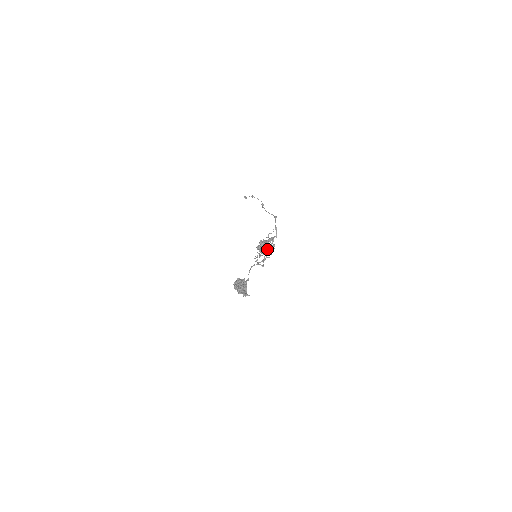
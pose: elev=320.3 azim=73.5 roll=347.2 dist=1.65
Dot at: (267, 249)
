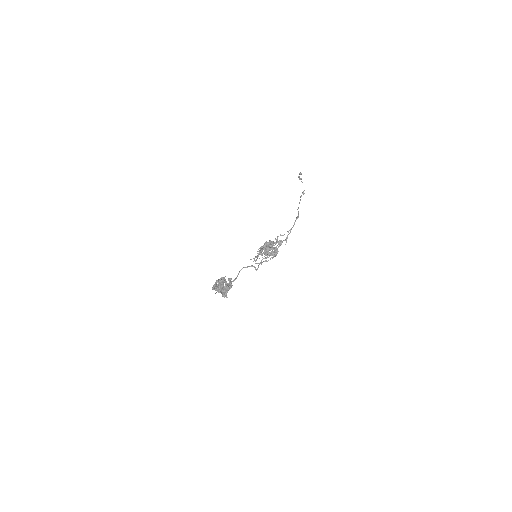
Dot at: (271, 251)
